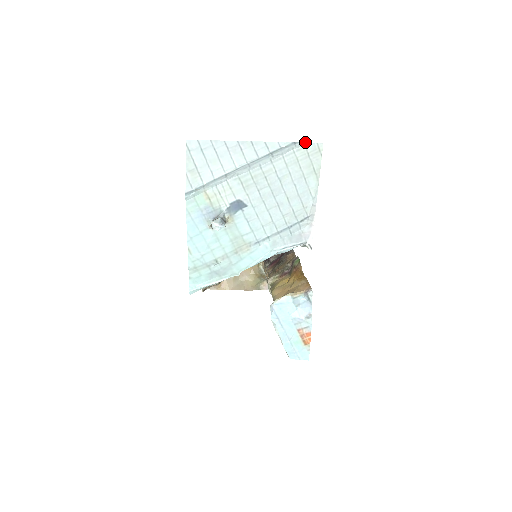
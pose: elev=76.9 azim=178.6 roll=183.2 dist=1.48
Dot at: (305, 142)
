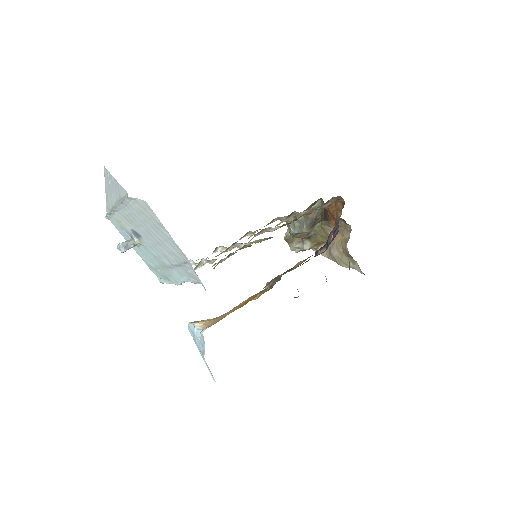
Dot at: occluded
